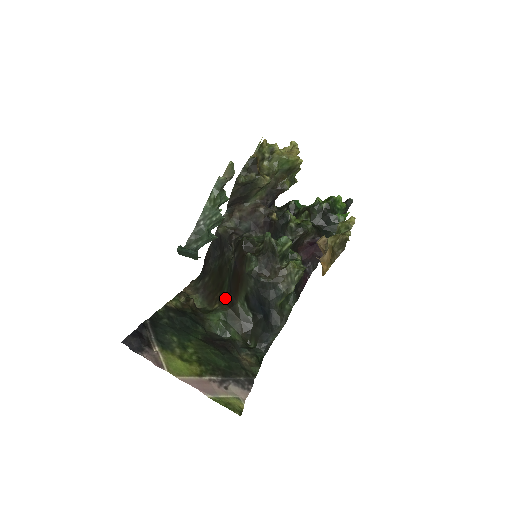
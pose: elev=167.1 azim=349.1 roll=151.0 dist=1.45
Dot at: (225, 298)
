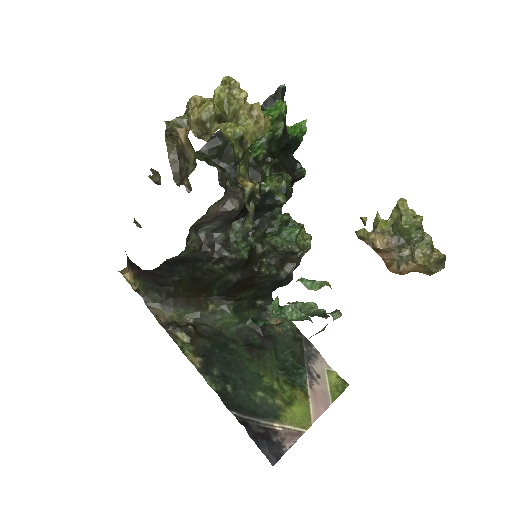
Dot at: (218, 296)
